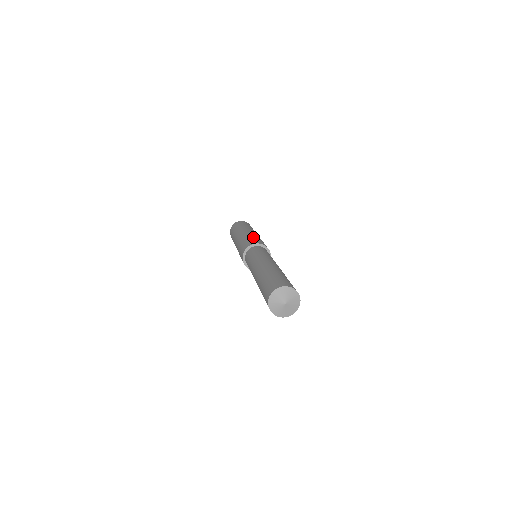
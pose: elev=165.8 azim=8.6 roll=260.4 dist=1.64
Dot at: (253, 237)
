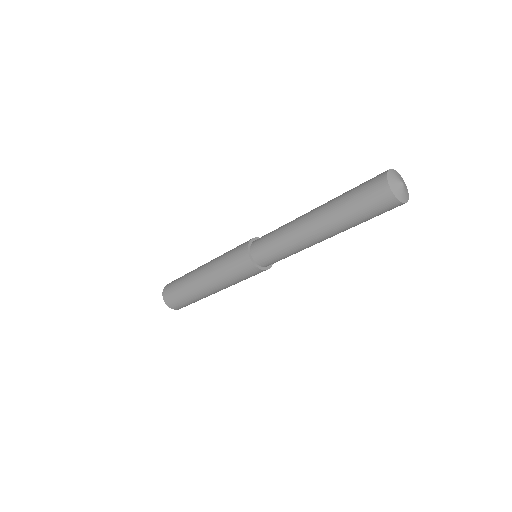
Dot at: (230, 250)
